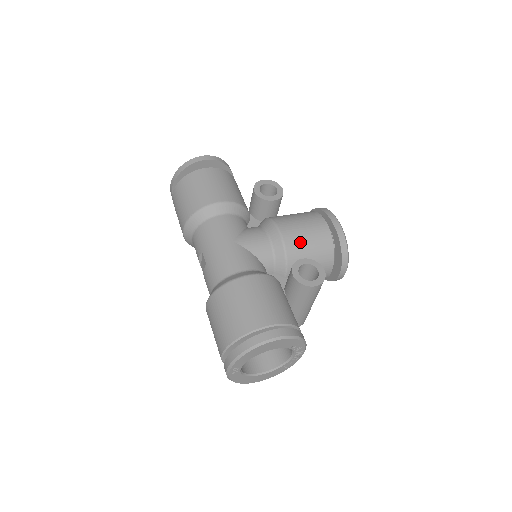
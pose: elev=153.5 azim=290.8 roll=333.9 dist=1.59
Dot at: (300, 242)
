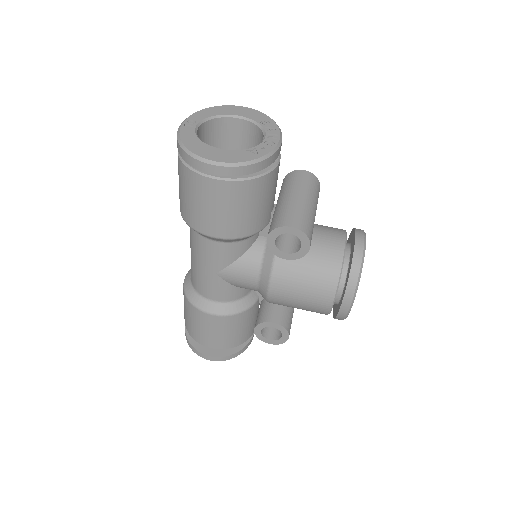
Dot at: (287, 305)
